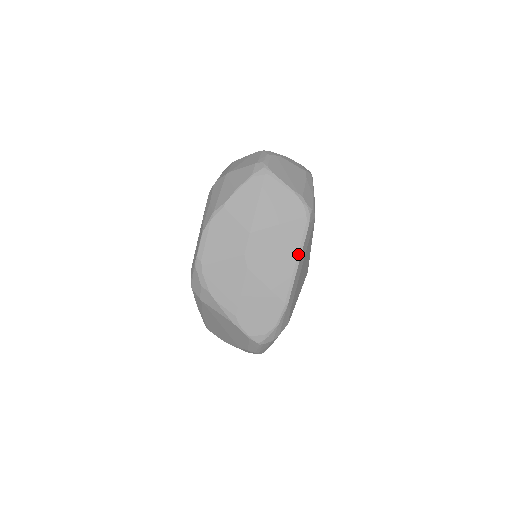
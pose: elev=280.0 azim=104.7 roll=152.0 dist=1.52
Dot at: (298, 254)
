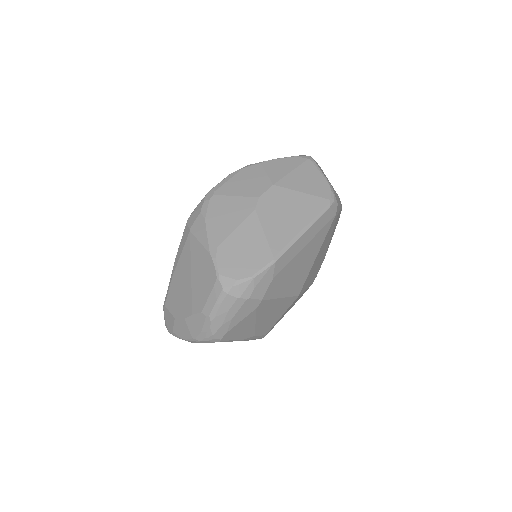
Dot at: (308, 224)
